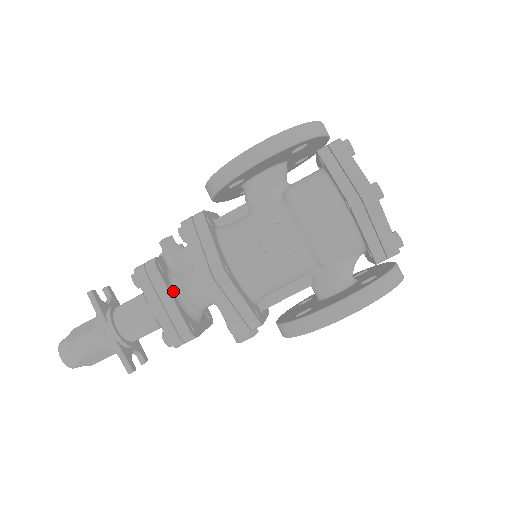
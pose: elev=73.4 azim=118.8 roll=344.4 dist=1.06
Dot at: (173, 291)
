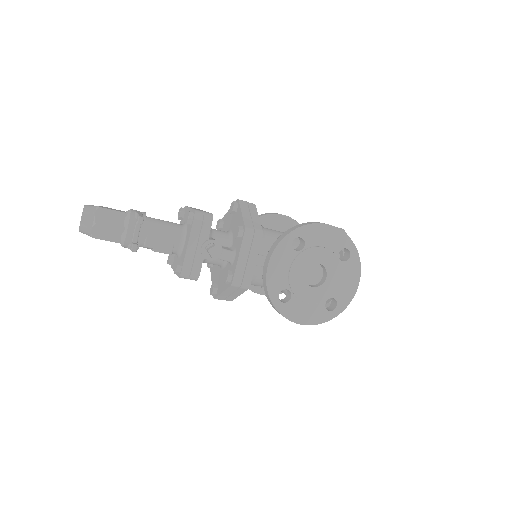
Dot at: occluded
